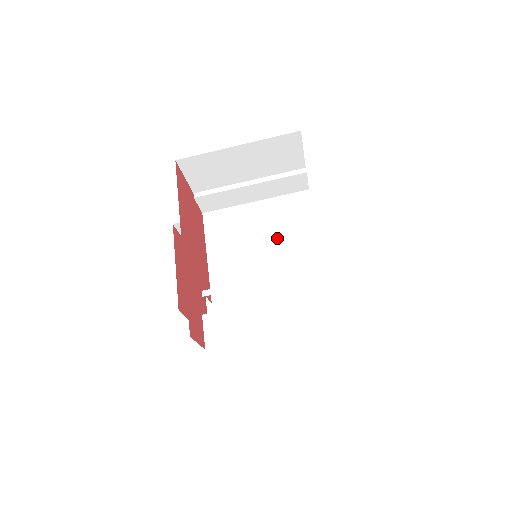
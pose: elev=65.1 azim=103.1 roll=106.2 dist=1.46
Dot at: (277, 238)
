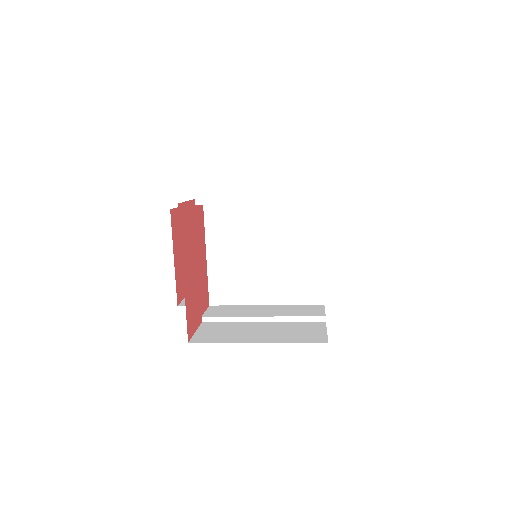
Dot at: (280, 251)
